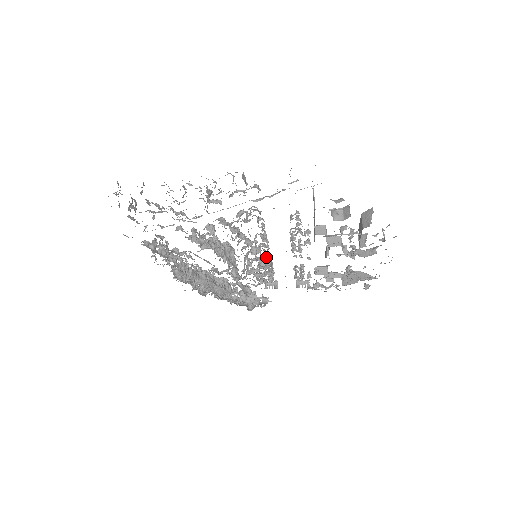
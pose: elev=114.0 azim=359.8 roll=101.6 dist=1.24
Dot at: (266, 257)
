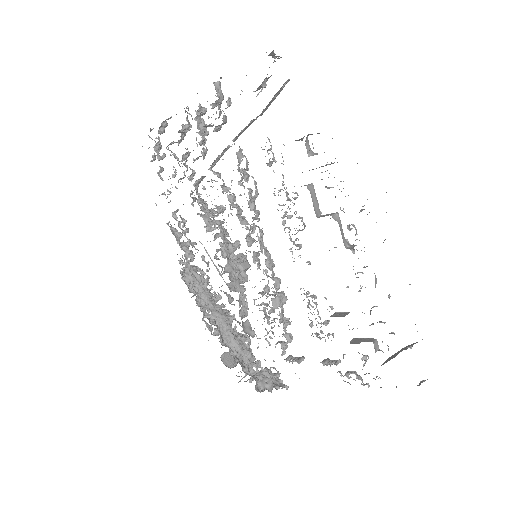
Dot at: occluded
